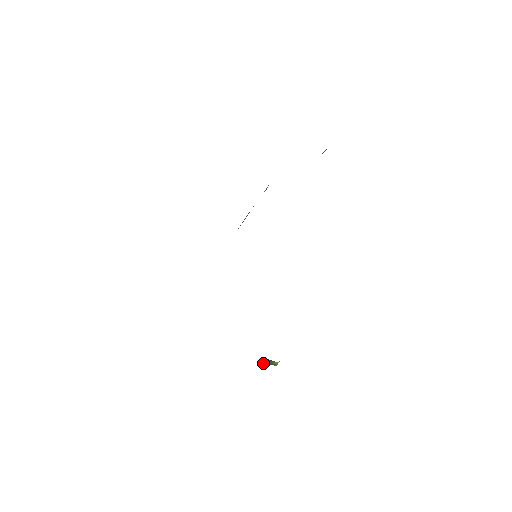
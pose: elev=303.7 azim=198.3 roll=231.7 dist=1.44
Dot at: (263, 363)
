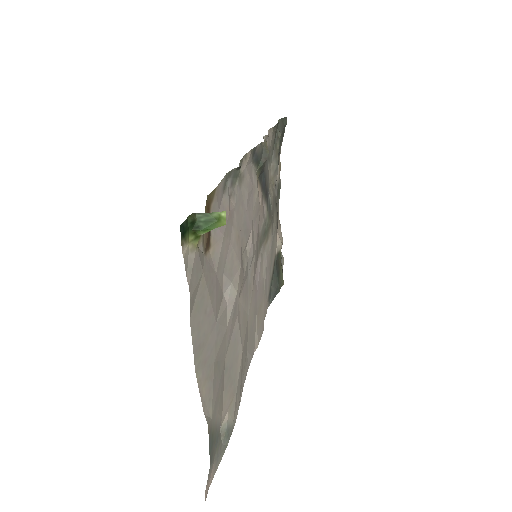
Dot at: (194, 227)
